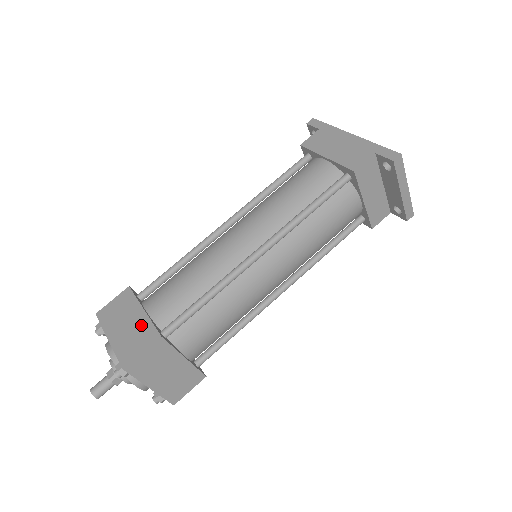
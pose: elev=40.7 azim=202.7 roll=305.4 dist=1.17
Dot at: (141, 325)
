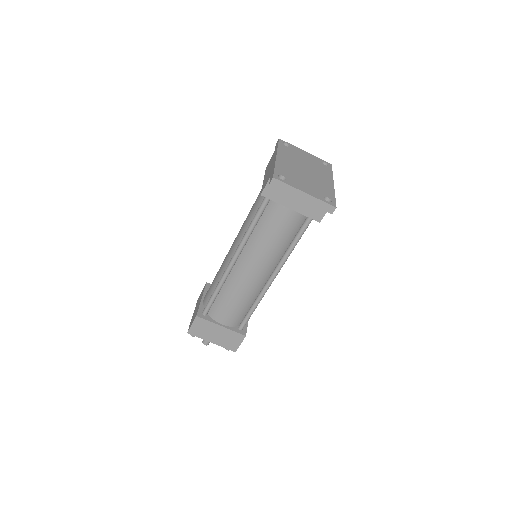
Dot at: occluded
